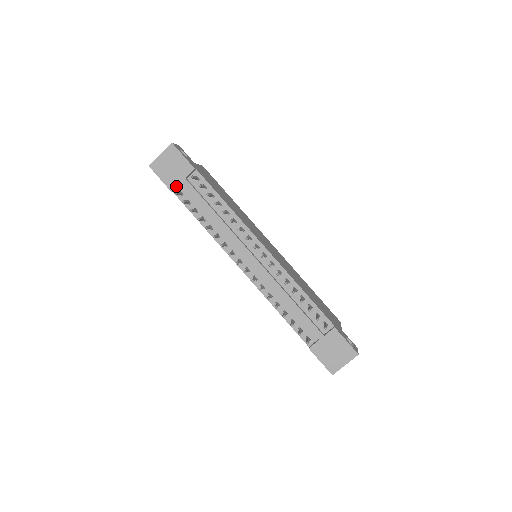
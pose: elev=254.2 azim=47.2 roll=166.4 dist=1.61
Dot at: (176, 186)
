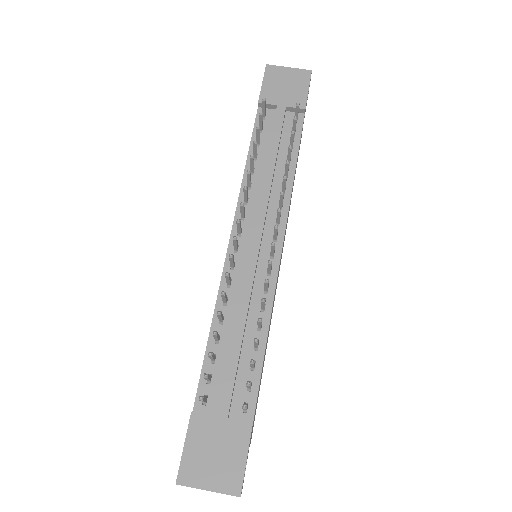
Dot at: (269, 103)
